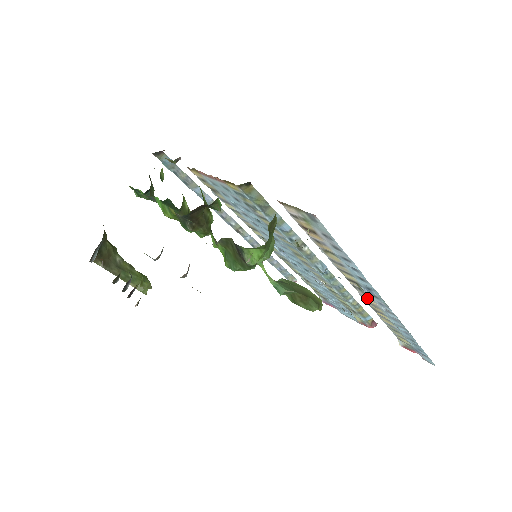
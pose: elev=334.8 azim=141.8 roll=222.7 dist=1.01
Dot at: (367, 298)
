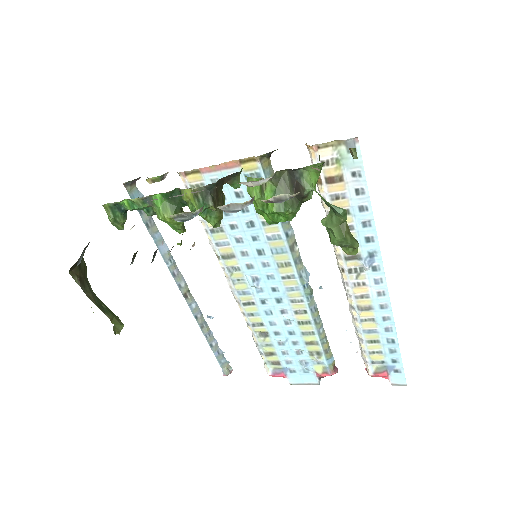
Dot at: (359, 285)
